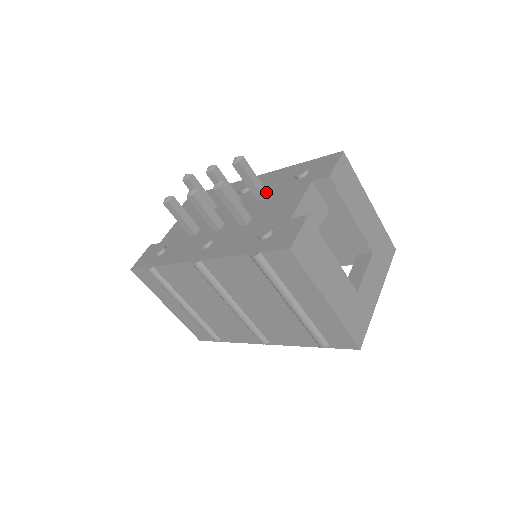
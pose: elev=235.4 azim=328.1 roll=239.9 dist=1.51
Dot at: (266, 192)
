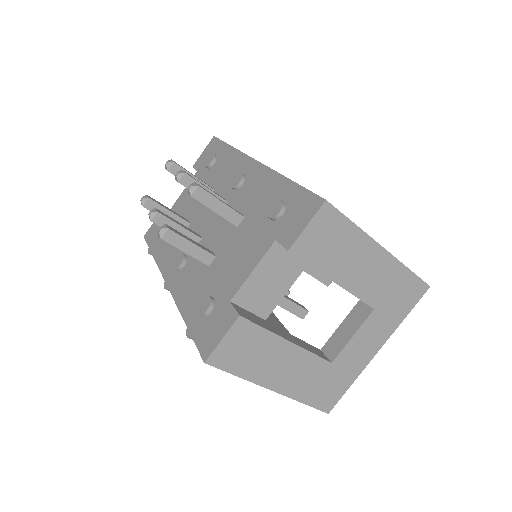
Dot at: (241, 217)
